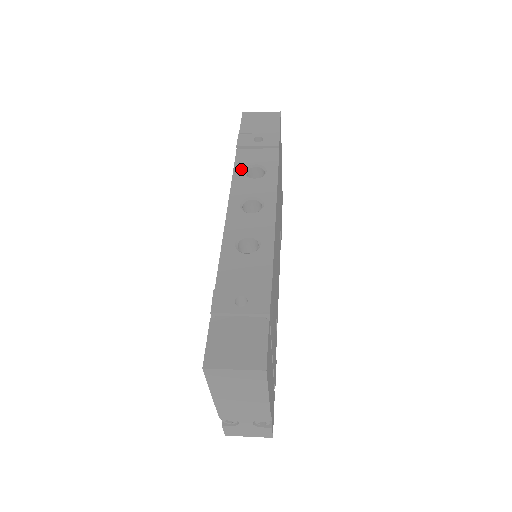
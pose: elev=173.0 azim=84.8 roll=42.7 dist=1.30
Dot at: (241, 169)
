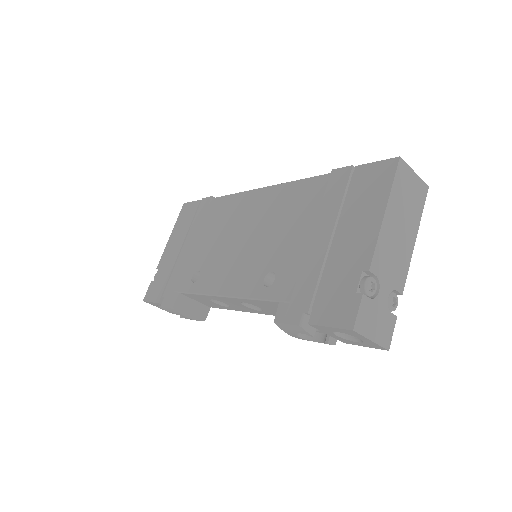
Dot at: occluded
